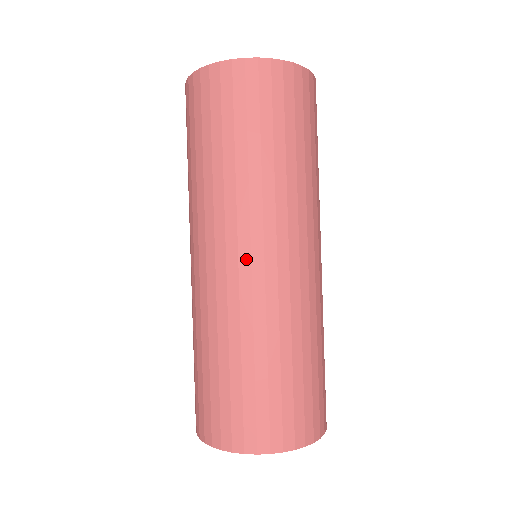
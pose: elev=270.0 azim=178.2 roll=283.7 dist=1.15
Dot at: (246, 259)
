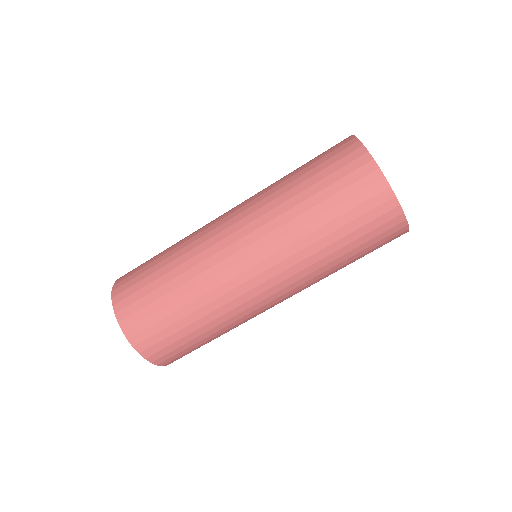
Dot at: (275, 302)
